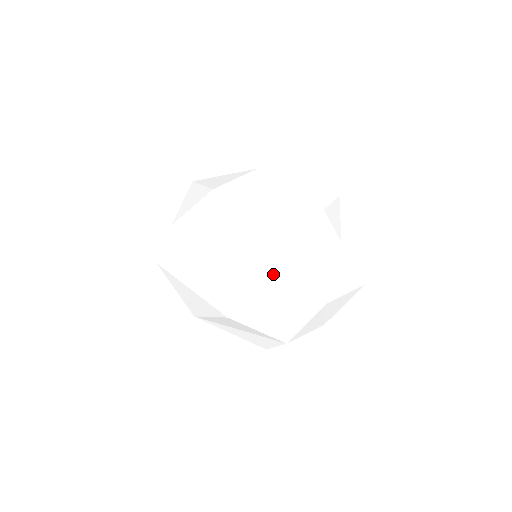
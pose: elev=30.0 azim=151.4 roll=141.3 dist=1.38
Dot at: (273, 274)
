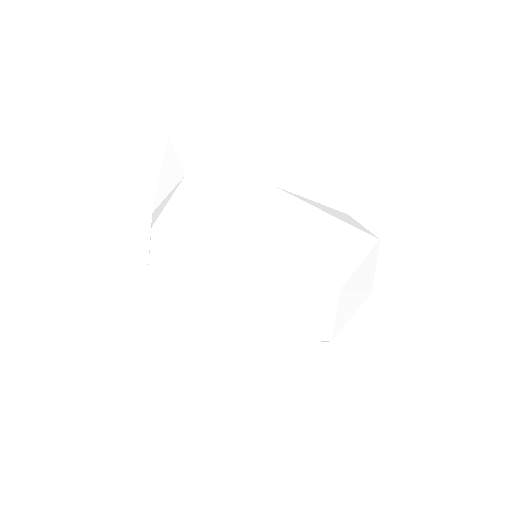
Dot at: (257, 290)
